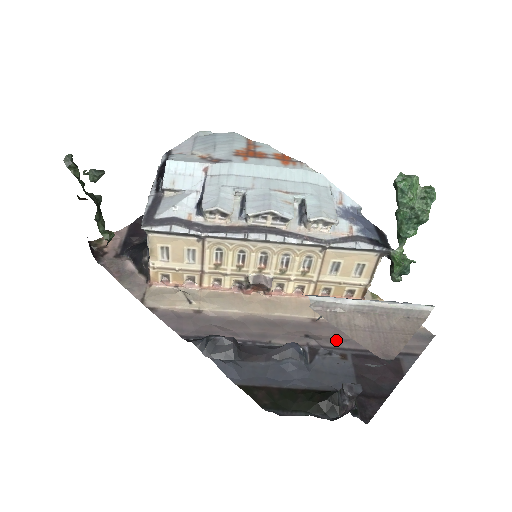
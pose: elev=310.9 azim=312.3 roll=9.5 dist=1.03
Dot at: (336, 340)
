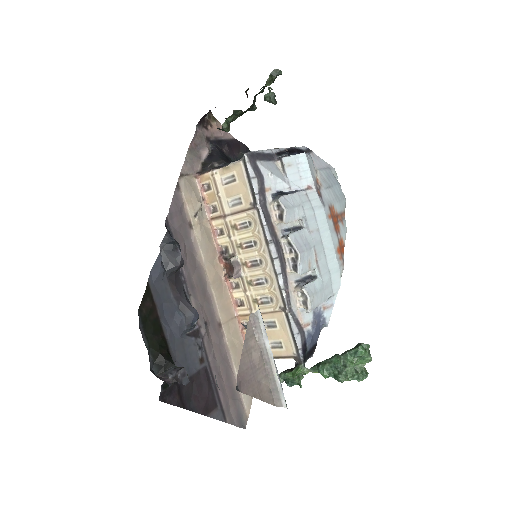
Dot at: (212, 349)
